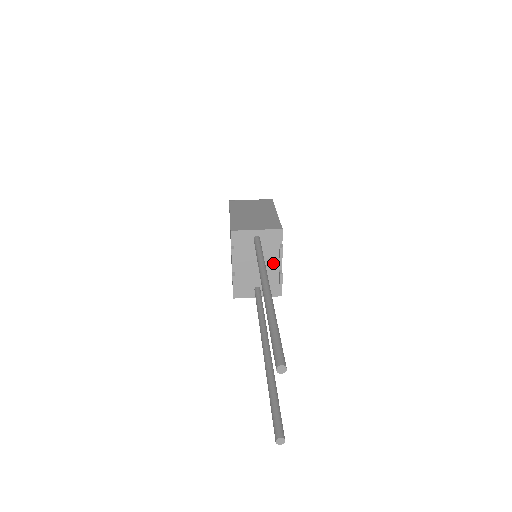
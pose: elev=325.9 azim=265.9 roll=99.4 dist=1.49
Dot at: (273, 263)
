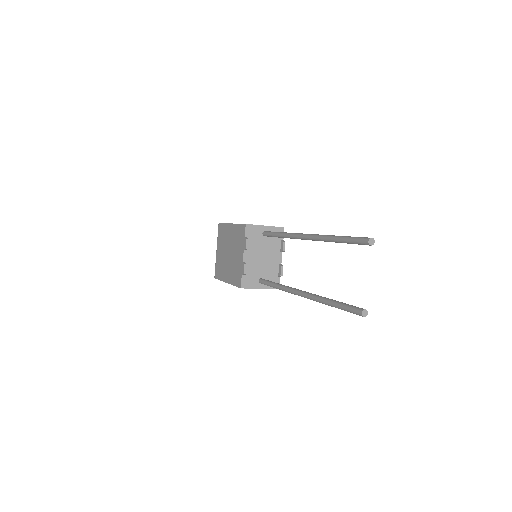
Dot at: (275, 257)
